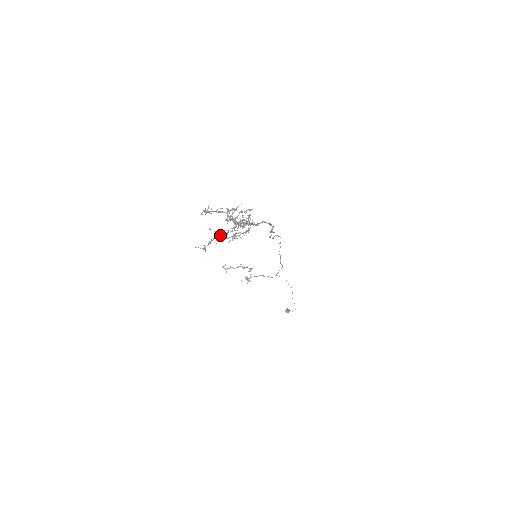
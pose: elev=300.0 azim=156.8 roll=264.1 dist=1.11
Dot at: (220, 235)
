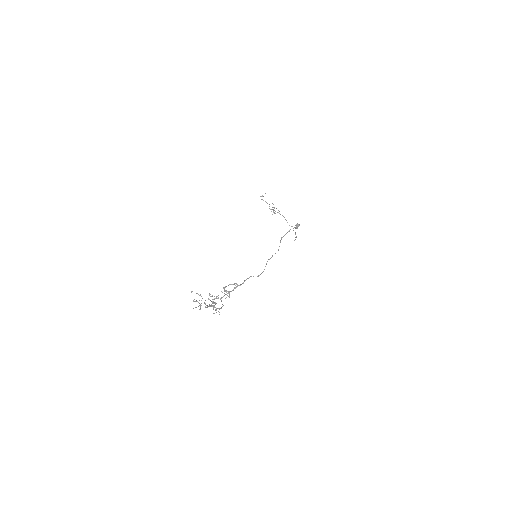
Dot at: occluded
